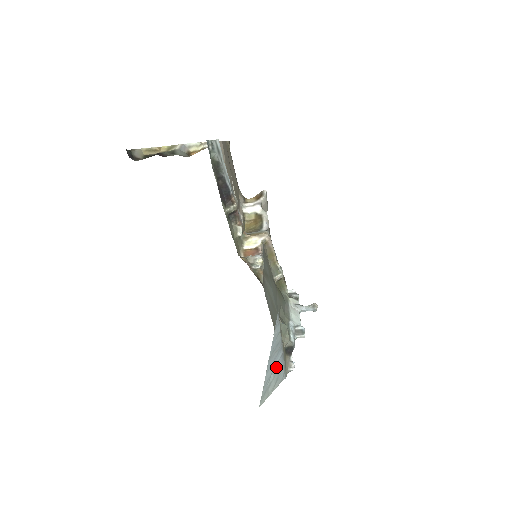
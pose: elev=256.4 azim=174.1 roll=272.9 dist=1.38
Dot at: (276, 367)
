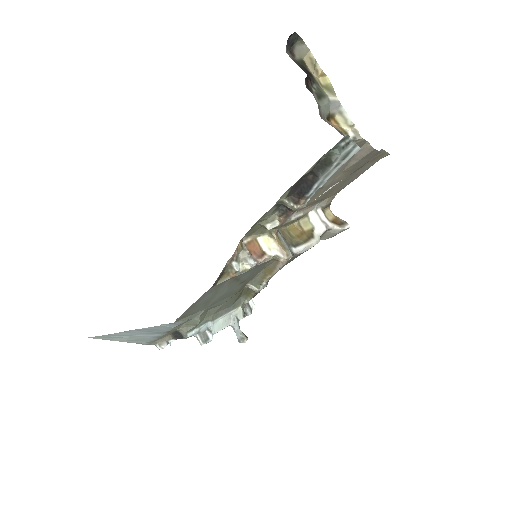
Dot at: (141, 336)
